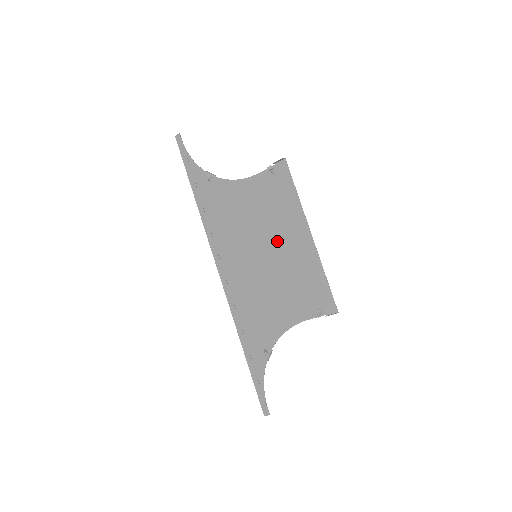
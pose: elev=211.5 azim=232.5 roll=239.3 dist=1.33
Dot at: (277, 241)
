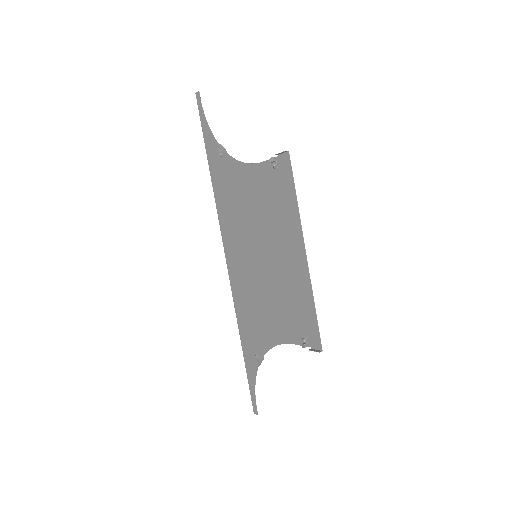
Dot at: (274, 248)
